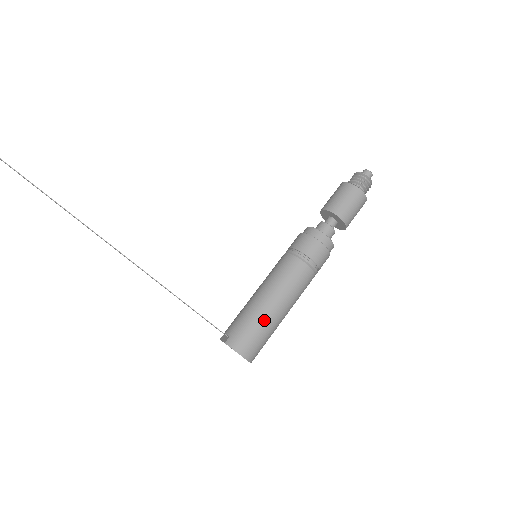
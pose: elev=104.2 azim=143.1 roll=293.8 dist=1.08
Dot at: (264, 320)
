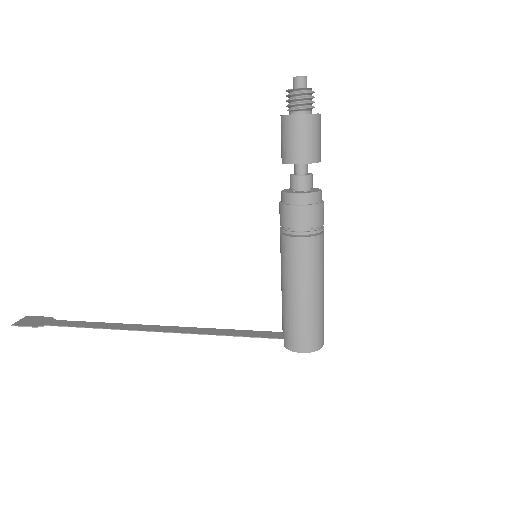
Dot at: (298, 313)
